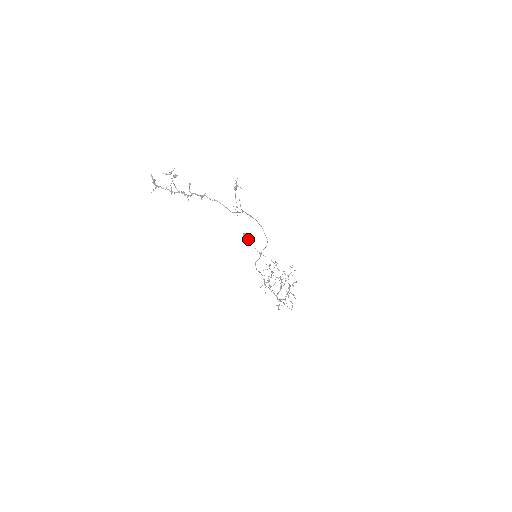
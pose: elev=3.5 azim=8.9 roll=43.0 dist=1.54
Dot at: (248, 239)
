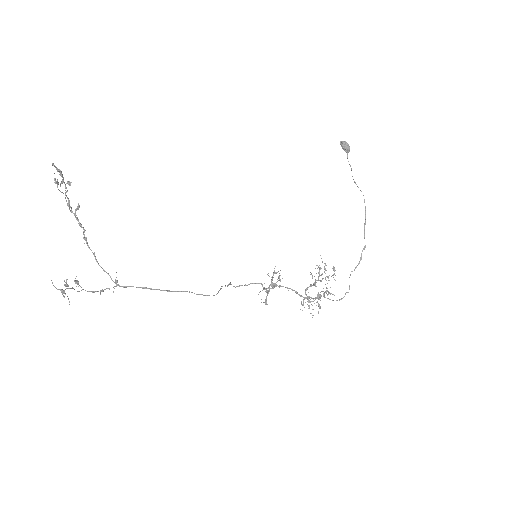
Dot at: (346, 152)
